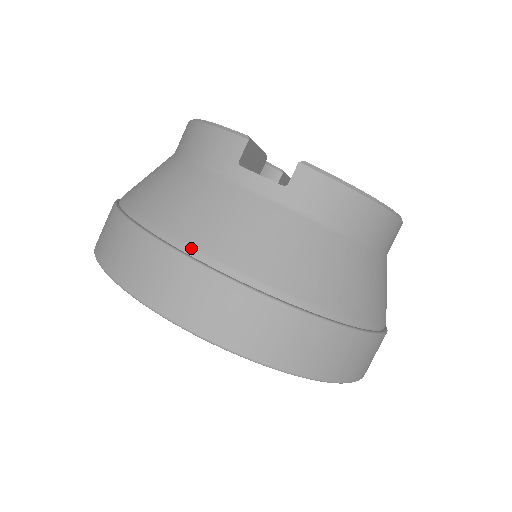
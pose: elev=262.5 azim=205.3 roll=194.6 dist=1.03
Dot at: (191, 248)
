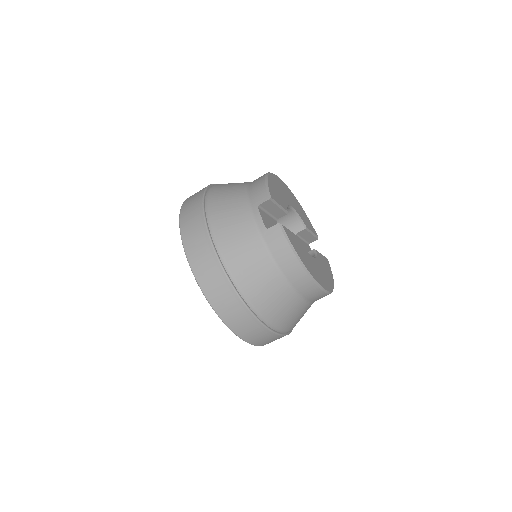
Dot at: (211, 224)
